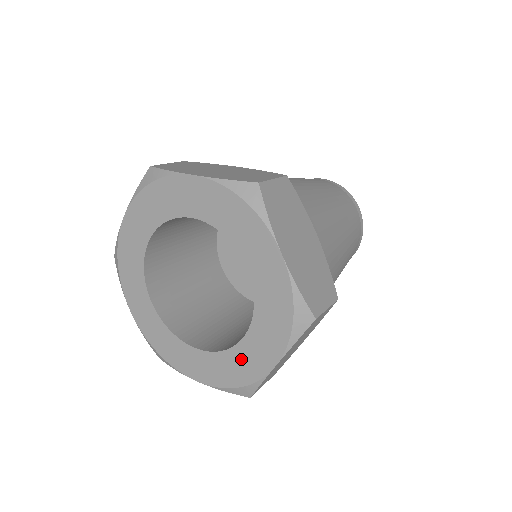
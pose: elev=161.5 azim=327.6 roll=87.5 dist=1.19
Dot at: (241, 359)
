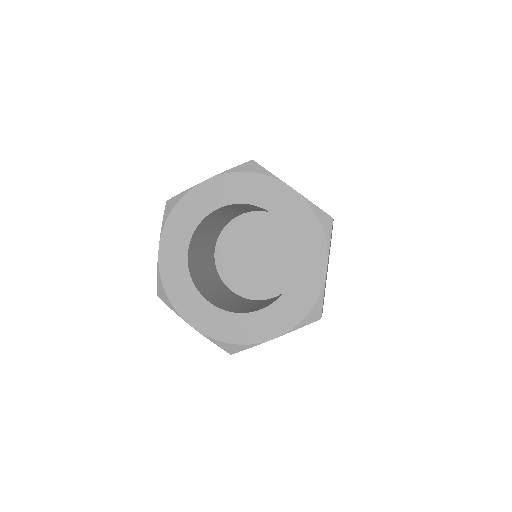
Dot at: (247, 324)
